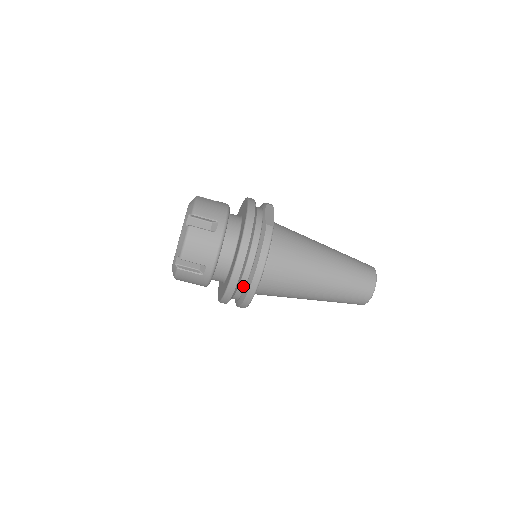
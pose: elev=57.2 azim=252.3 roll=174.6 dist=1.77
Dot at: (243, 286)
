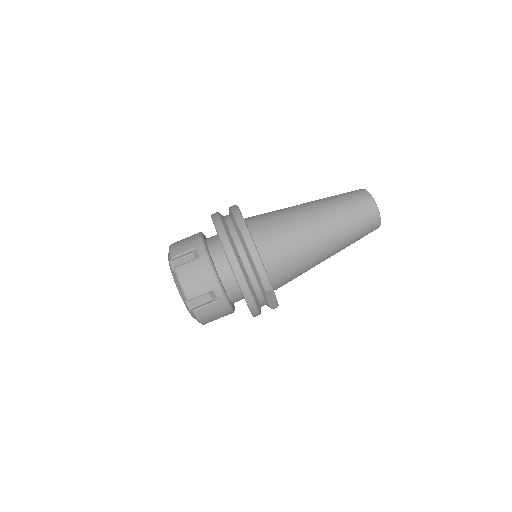
Dot at: (236, 235)
